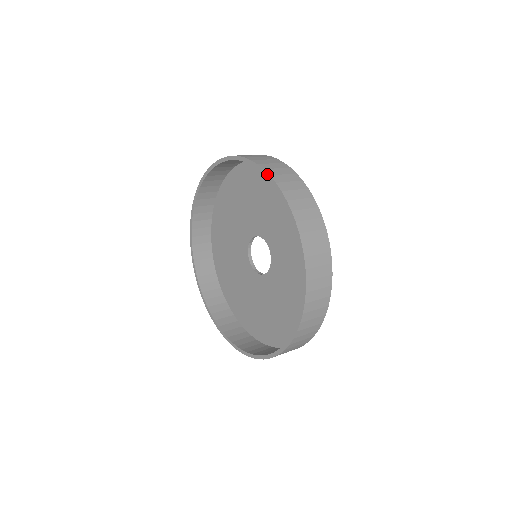
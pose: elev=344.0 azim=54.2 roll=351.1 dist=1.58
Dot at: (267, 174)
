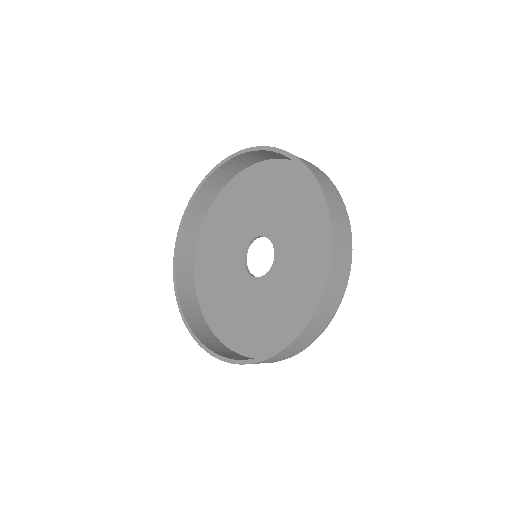
Dot at: (209, 173)
